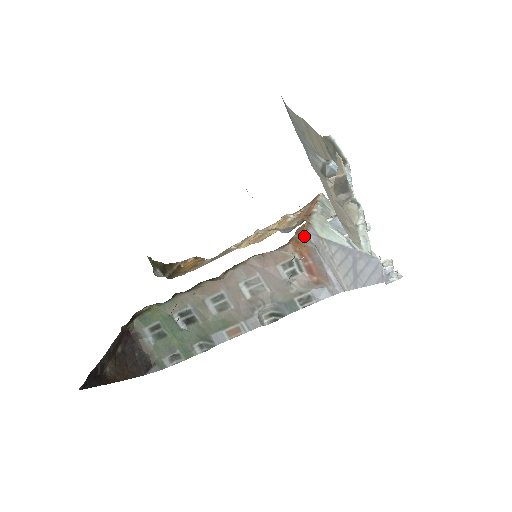
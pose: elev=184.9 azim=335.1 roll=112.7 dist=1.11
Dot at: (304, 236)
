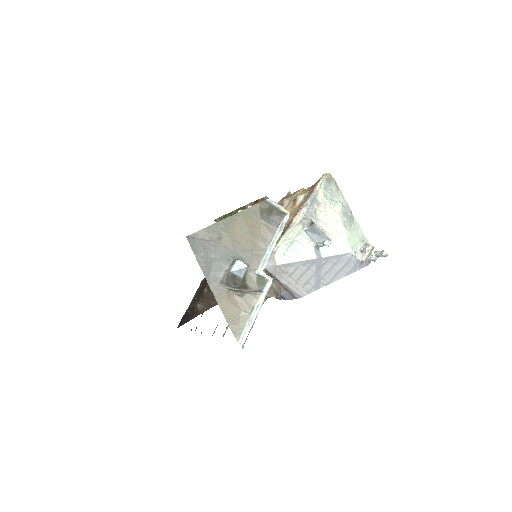
Dot at: occluded
